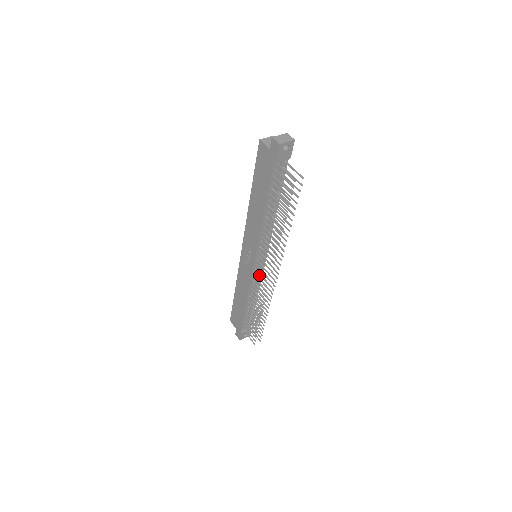
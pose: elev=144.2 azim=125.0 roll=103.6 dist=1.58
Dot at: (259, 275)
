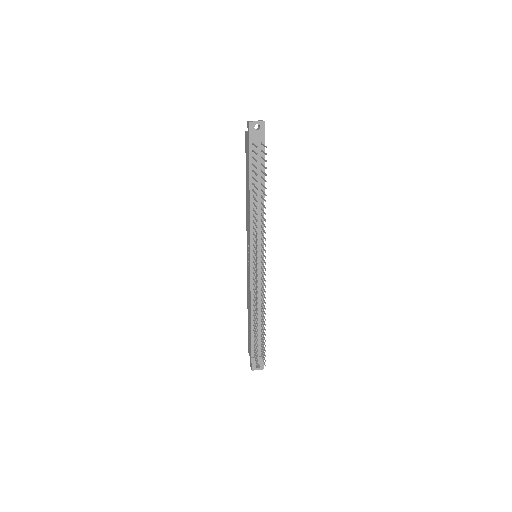
Dot at: (260, 279)
